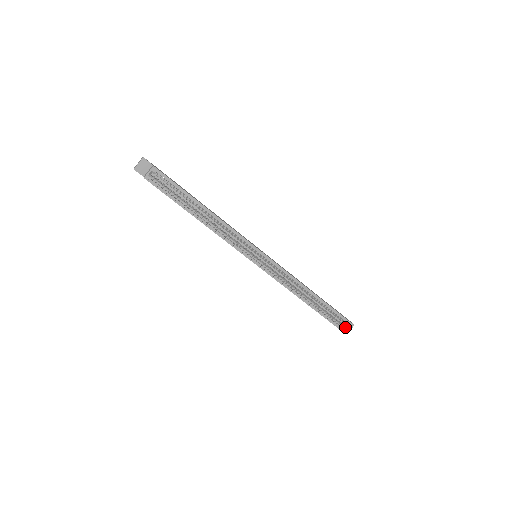
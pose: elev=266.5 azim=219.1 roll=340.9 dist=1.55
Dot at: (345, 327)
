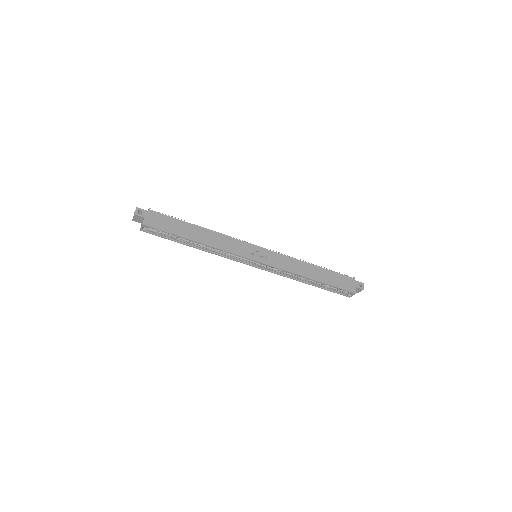
Dot at: (350, 295)
